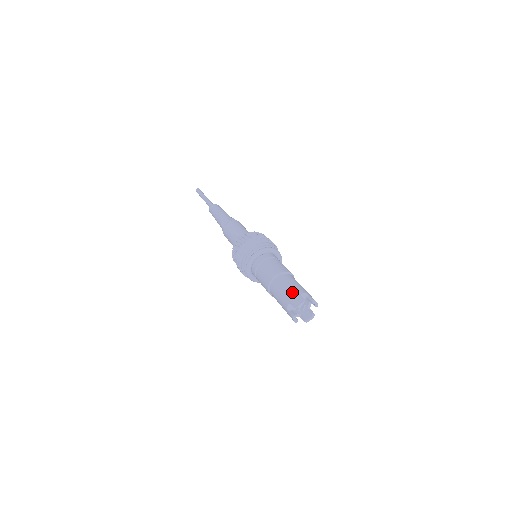
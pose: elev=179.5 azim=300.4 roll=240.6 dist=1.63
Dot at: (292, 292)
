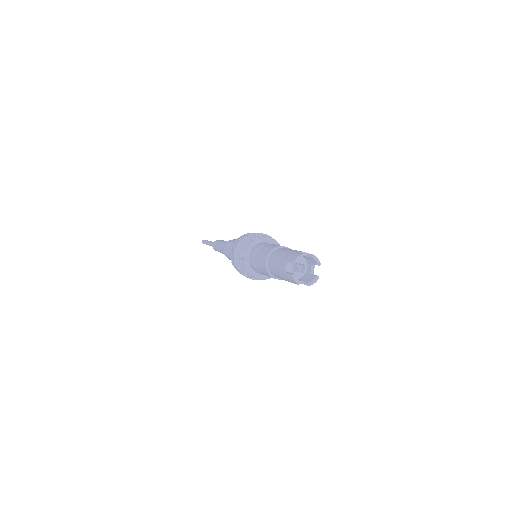
Dot at: (289, 253)
